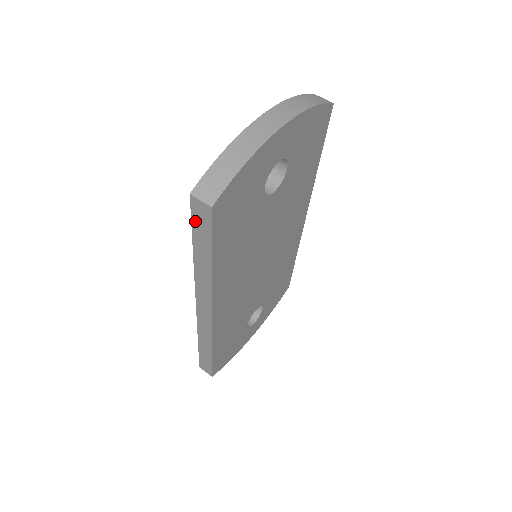
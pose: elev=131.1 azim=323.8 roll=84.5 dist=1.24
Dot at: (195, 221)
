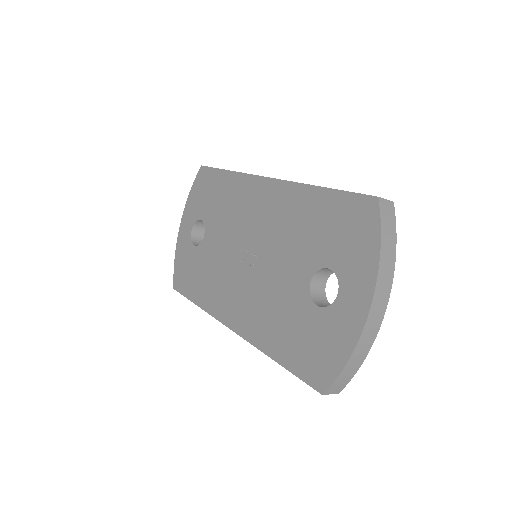
Dot at: (306, 381)
